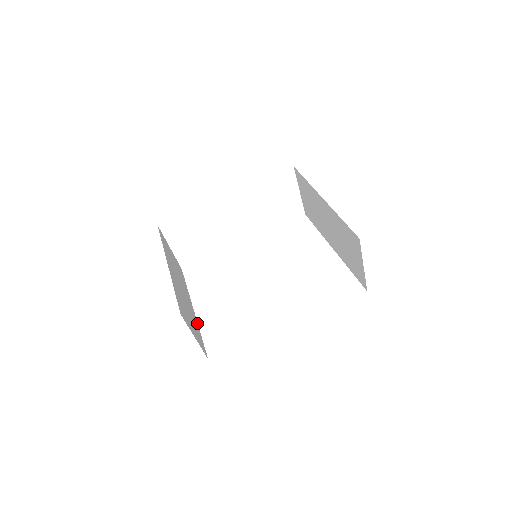
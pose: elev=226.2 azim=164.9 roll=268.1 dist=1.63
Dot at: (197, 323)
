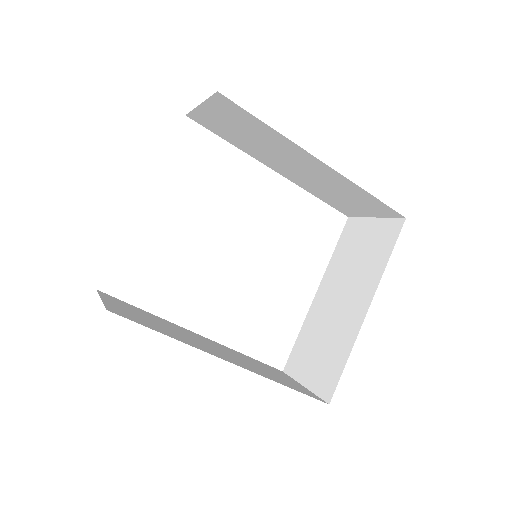
Dot at: occluded
